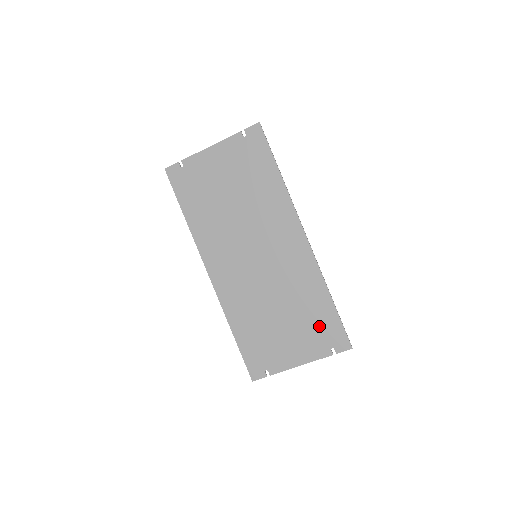
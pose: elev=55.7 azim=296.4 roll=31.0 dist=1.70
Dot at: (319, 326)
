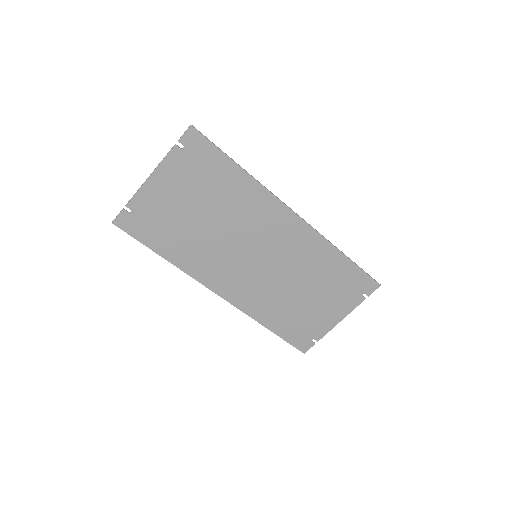
Dot at: (344, 283)
